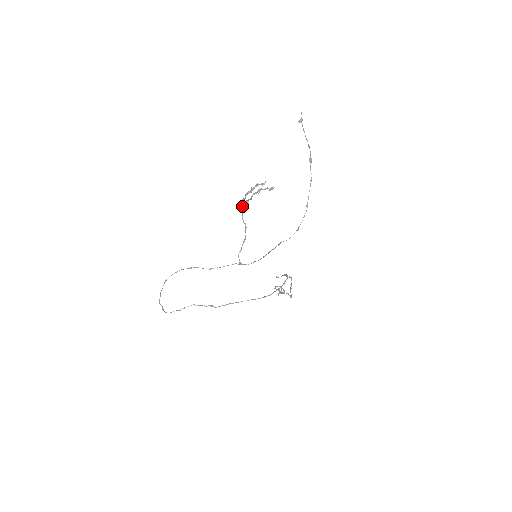
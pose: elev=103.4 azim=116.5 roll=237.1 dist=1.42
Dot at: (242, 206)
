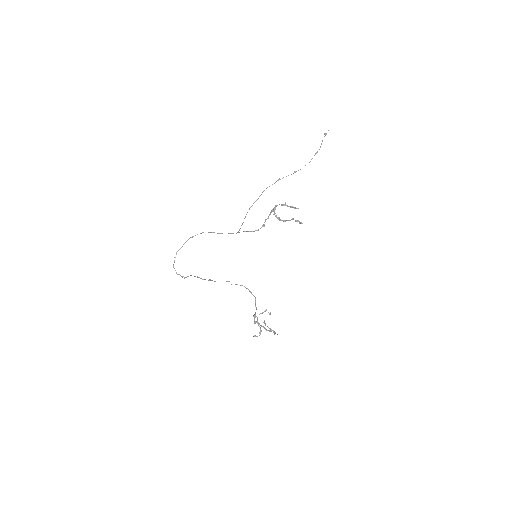
Dot at: (272, 211)
